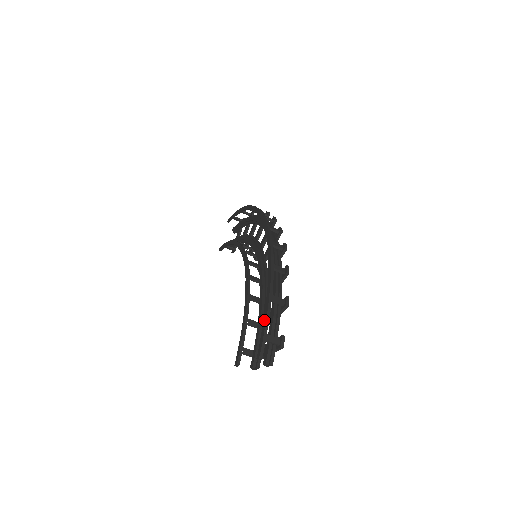
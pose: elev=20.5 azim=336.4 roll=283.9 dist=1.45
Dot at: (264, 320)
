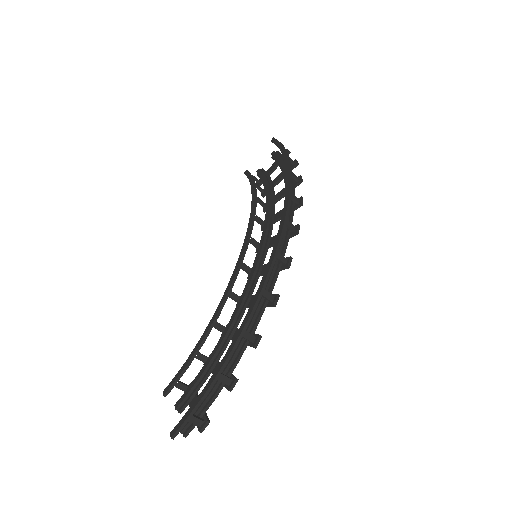
Dot at: (196, 400)
